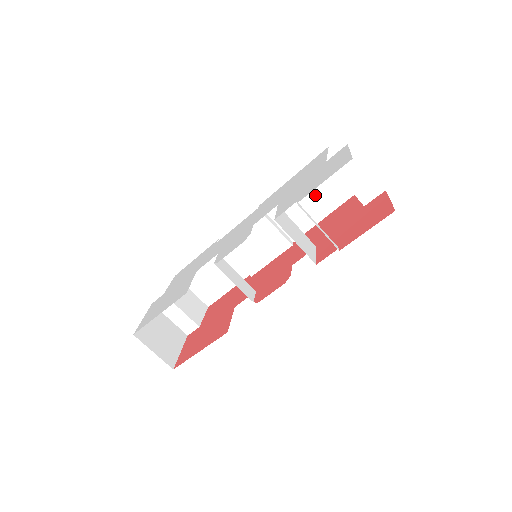
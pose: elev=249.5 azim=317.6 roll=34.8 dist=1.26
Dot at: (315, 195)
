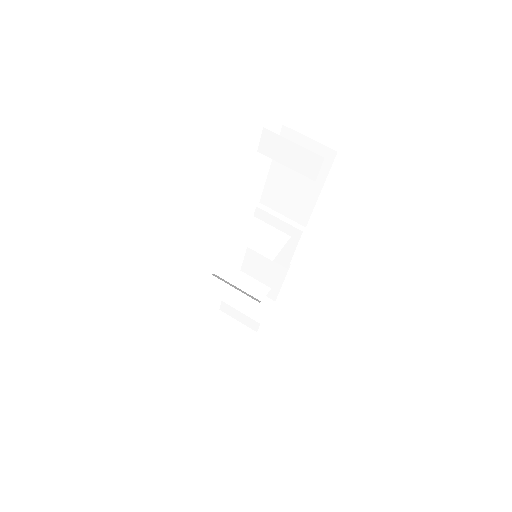
Dot at: (298, 176)
